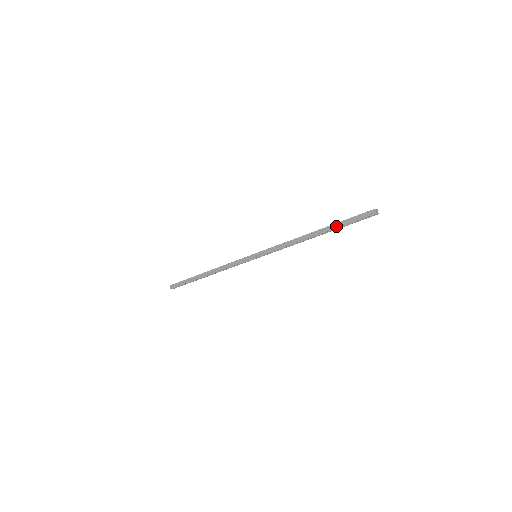
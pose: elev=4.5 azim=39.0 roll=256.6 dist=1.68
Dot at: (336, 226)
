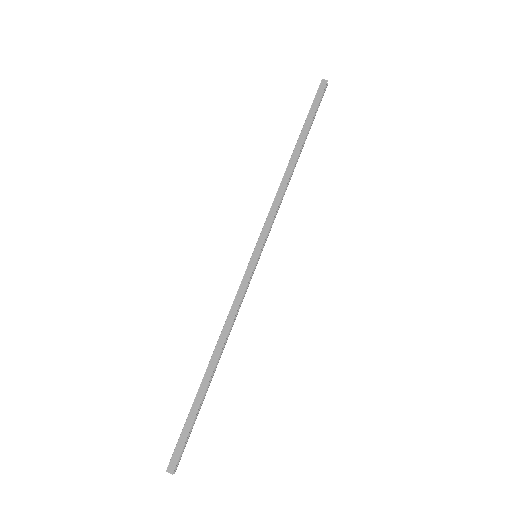
Dot at: (307, 126)
